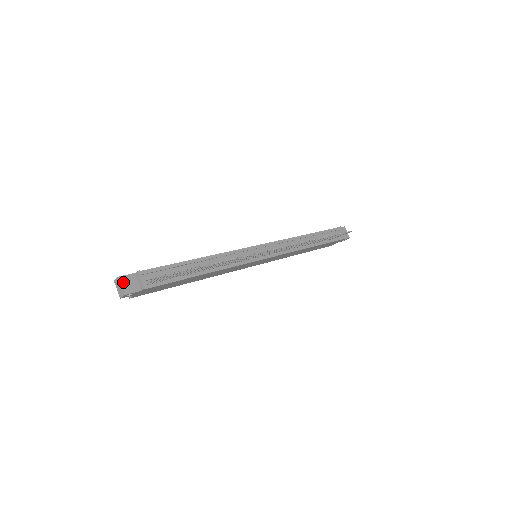
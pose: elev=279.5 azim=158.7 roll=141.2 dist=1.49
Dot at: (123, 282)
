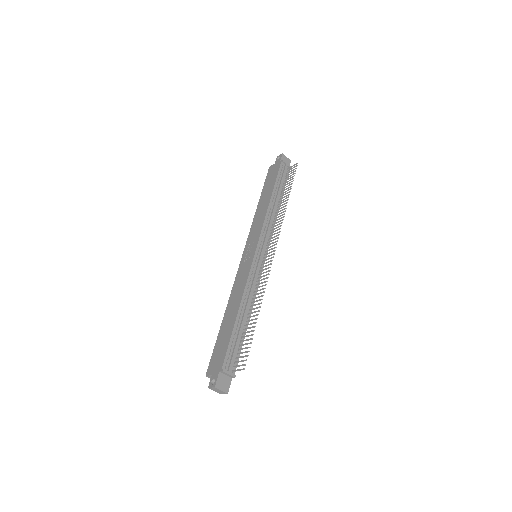
Dot at: (220, 387)
